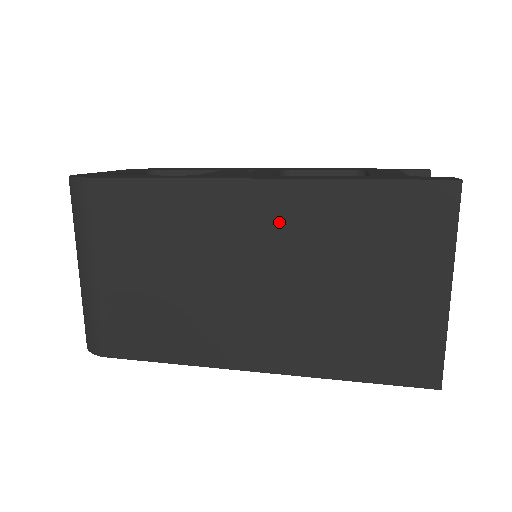
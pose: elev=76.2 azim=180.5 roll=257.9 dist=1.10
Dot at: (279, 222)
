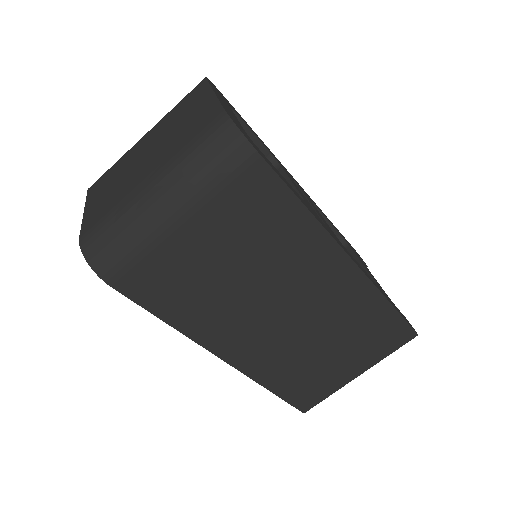
Dot at: (336, 293)
